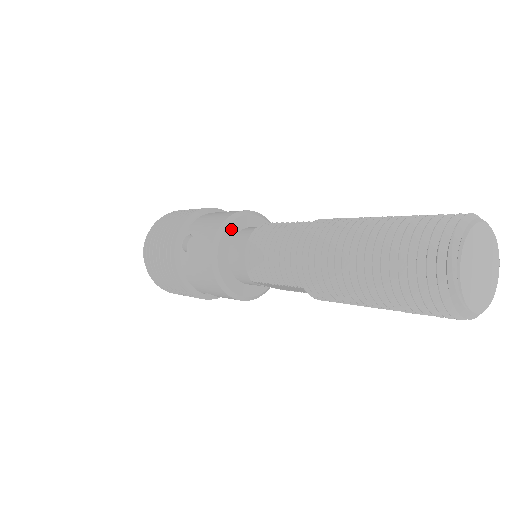
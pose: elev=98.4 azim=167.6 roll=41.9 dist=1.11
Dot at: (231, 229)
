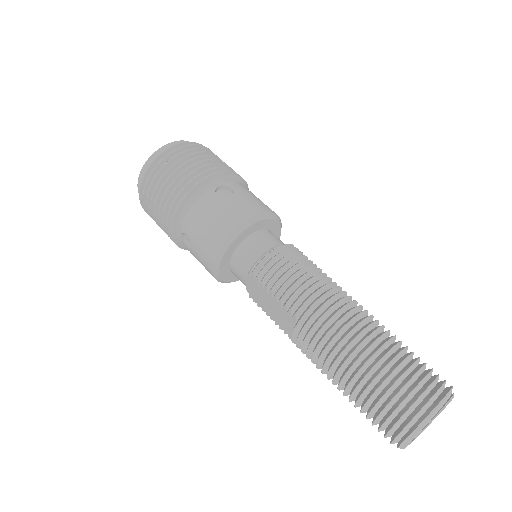
Dot at: (268, 222)
